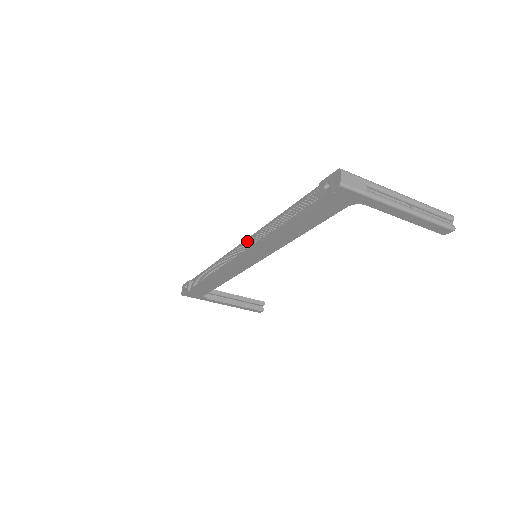
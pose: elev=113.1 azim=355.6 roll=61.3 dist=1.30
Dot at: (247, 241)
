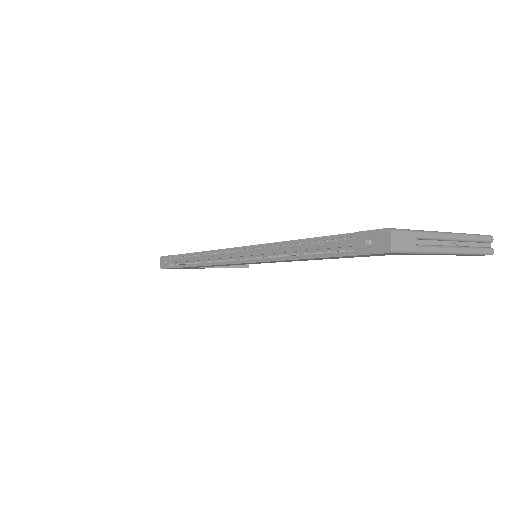
Dot at: (249, 249)
